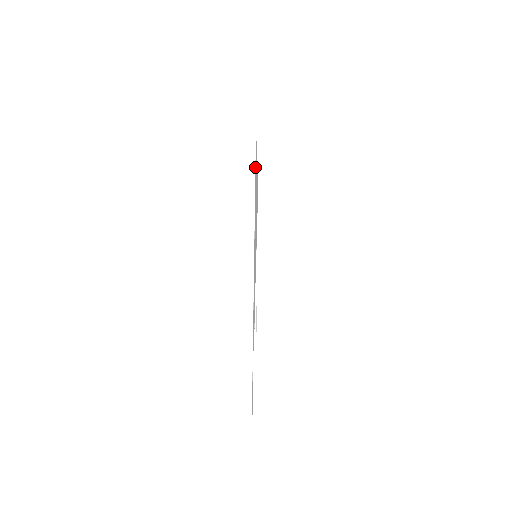
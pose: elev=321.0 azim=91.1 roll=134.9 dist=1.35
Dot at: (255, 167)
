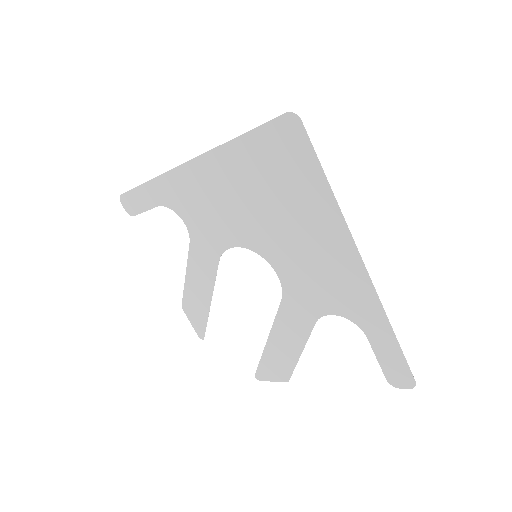
Dot at: (316, 154)
